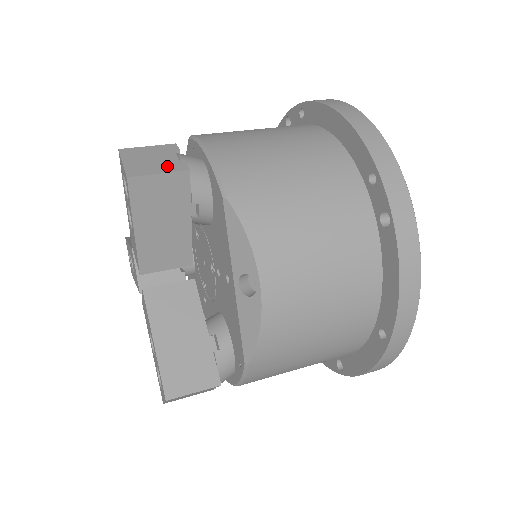
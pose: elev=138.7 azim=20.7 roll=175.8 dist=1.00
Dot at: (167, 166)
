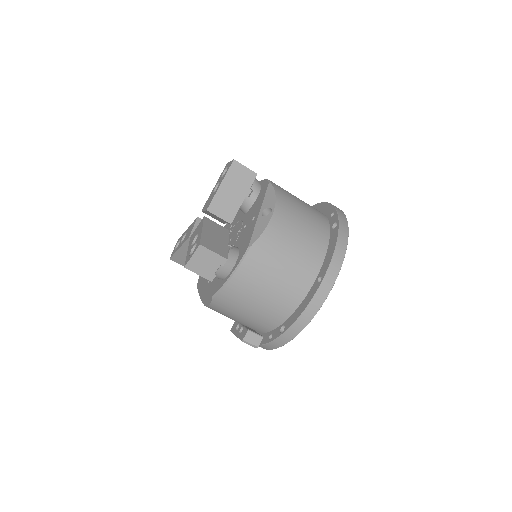
Dot at: occluded
